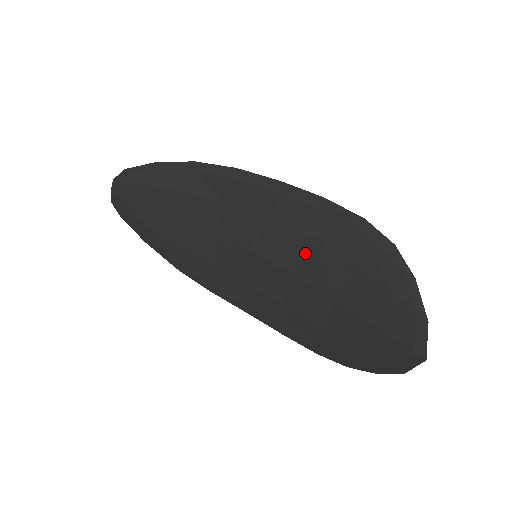
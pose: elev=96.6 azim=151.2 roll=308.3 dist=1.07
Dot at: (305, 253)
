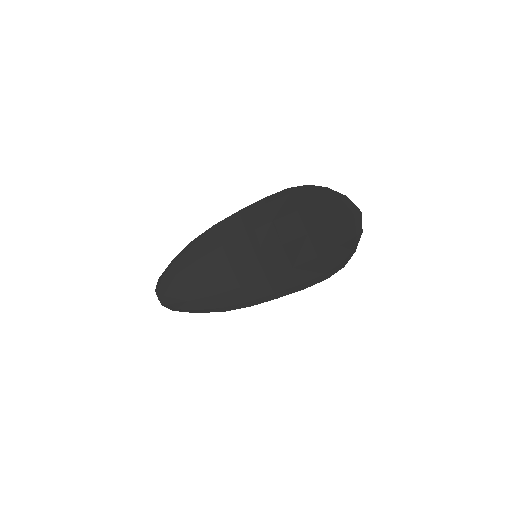
Dot at: (276, 229)
